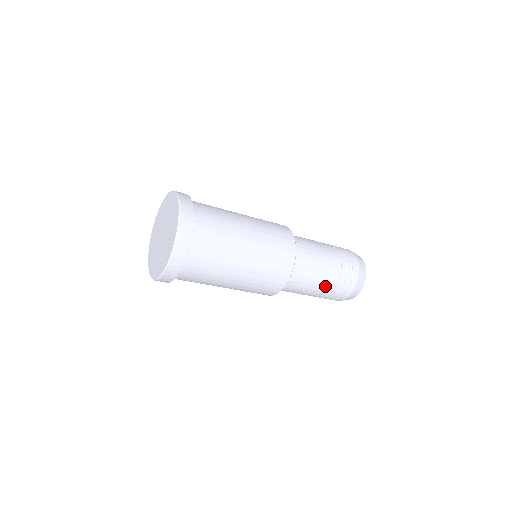
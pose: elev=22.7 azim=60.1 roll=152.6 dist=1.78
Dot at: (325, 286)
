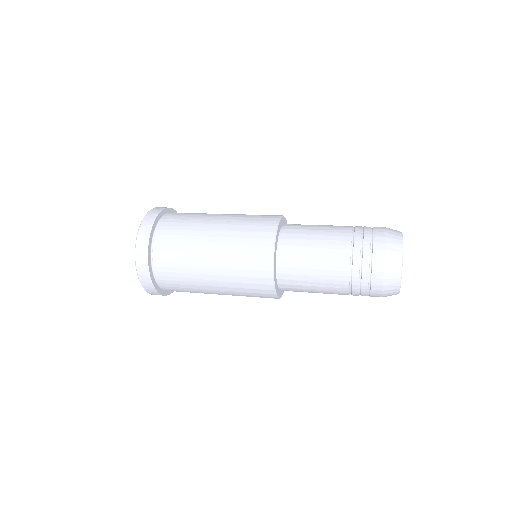
Dot at: (335, 281)
